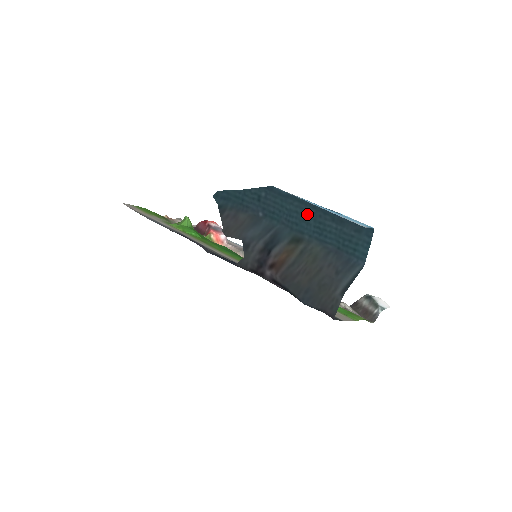
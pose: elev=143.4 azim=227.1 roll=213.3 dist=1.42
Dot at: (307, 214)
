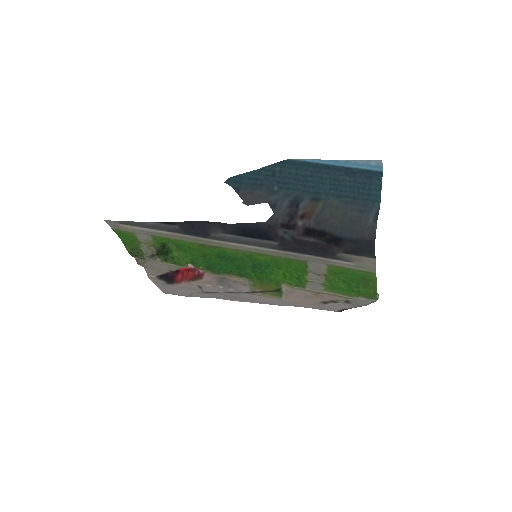
Dot at: (322, 175)
